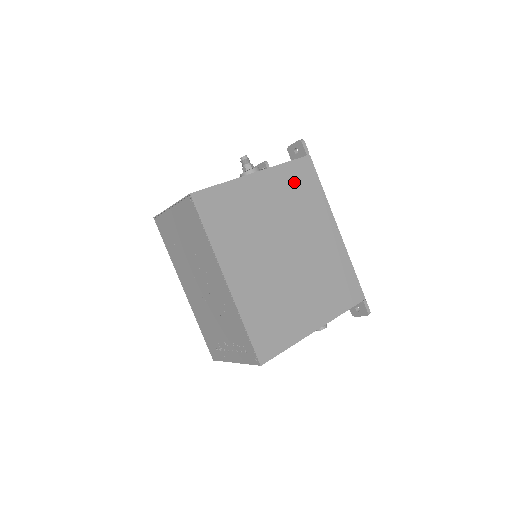
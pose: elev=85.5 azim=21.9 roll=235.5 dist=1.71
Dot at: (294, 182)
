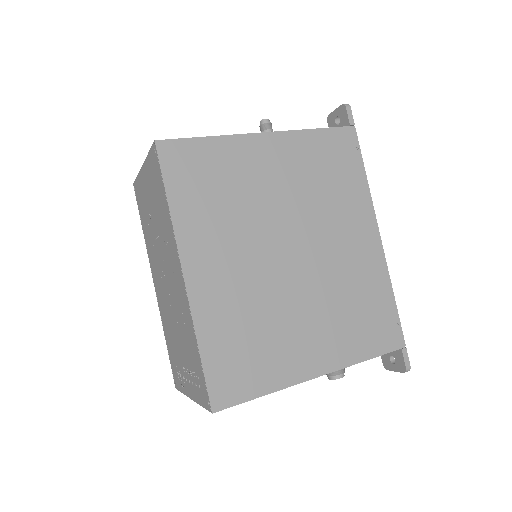
Dot at: (323, 158)
